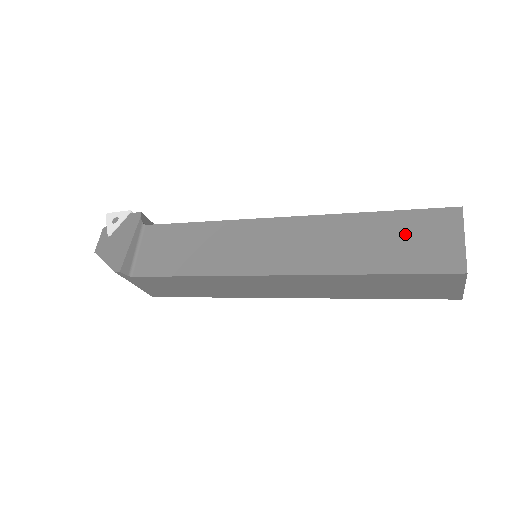
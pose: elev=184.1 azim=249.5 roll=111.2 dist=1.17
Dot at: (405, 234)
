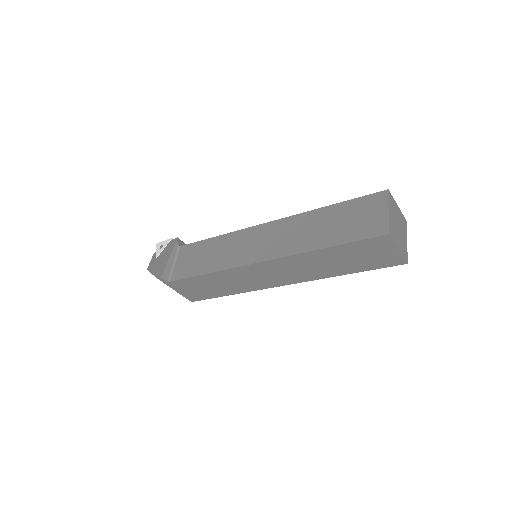
Dot at: (348, 216)
